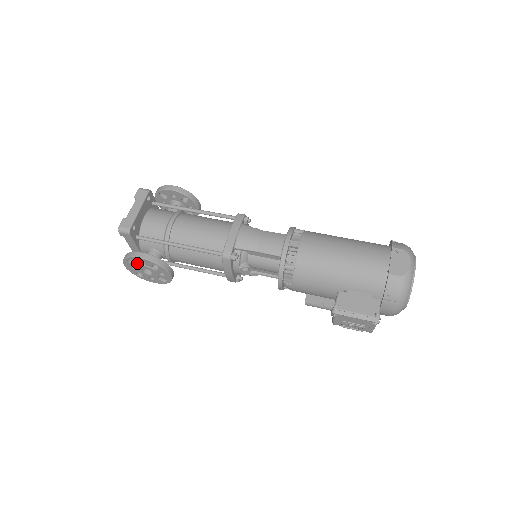
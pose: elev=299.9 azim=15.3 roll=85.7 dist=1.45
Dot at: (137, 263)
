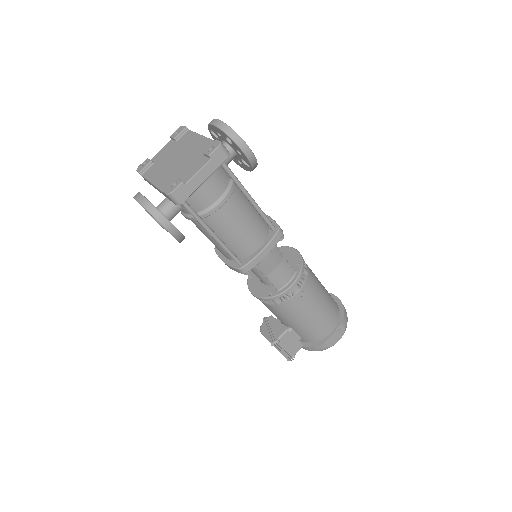
Dot at: occluded
